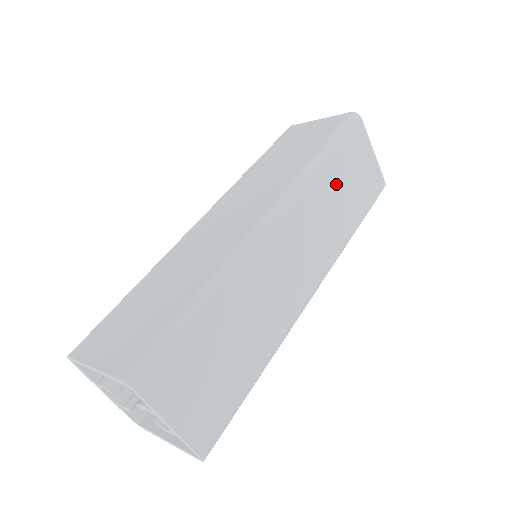
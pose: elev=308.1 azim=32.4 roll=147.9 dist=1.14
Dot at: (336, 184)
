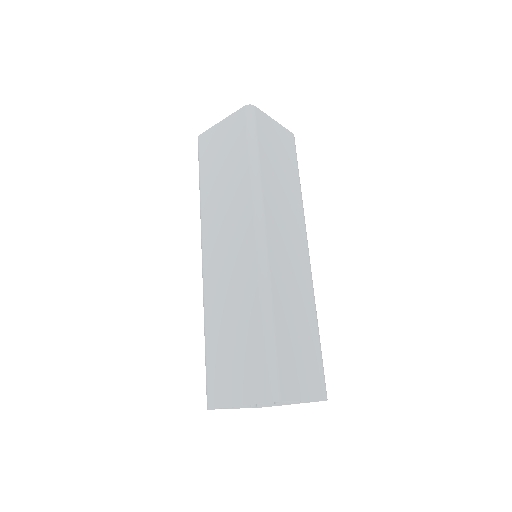
Dot at: (274, 171)
